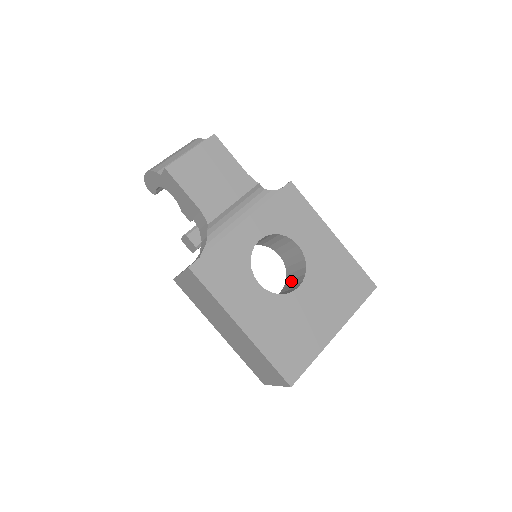
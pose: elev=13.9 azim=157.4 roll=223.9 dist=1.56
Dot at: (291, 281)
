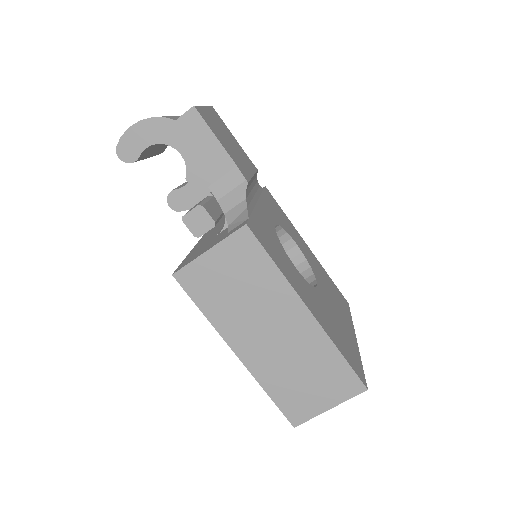
Dot at: occluded
